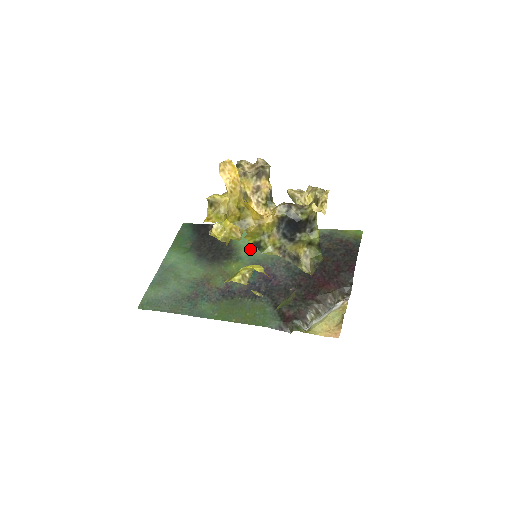
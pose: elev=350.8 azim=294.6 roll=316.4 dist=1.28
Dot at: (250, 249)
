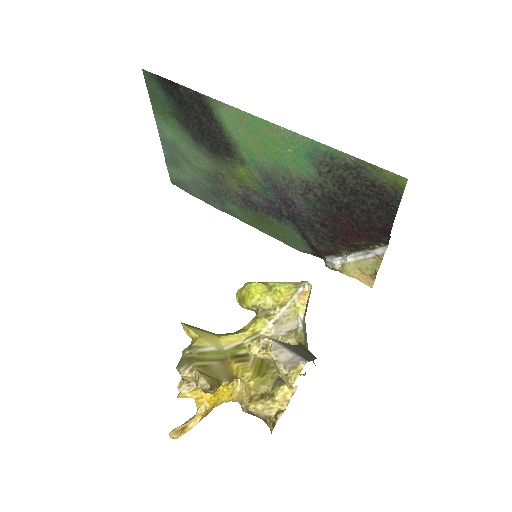
Dot at: (251, 152)
